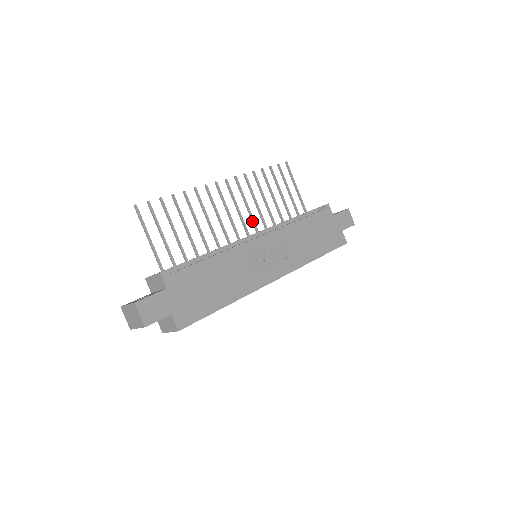
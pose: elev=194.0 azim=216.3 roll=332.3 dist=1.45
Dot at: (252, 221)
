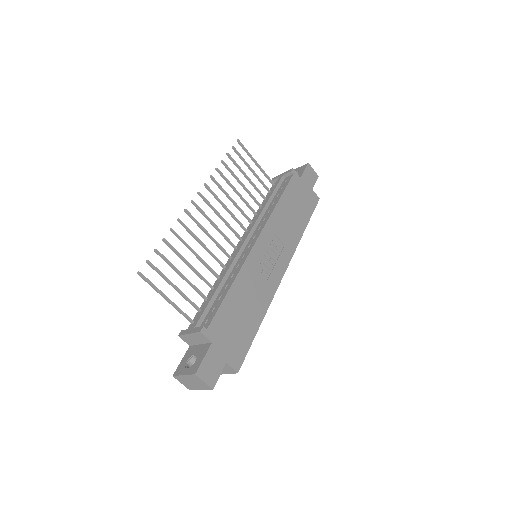
Dot at: (236, 221)
